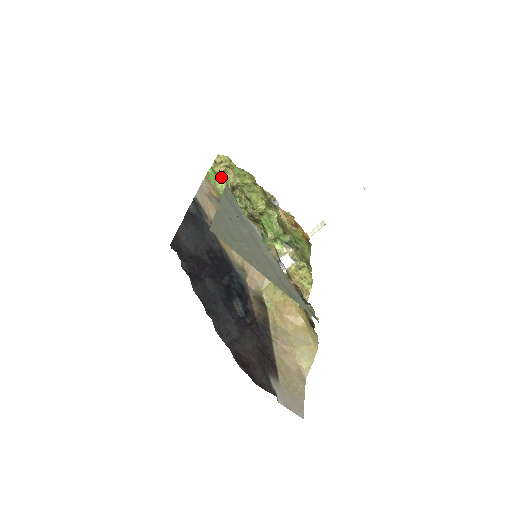
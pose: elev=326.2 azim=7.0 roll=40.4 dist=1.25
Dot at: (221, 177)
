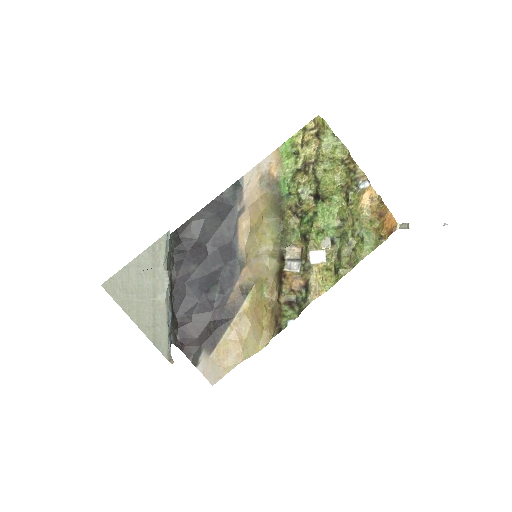
Dot at: (296, 151)
